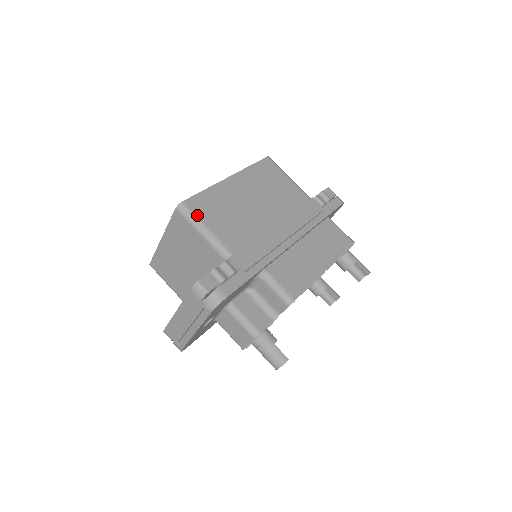
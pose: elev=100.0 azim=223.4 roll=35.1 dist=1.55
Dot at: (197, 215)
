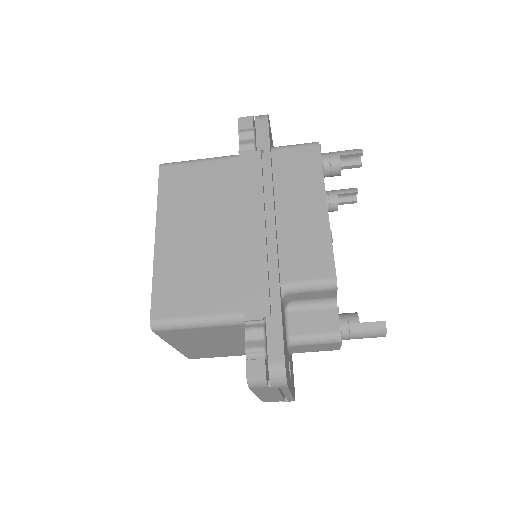
Dot at: (175, 317)
